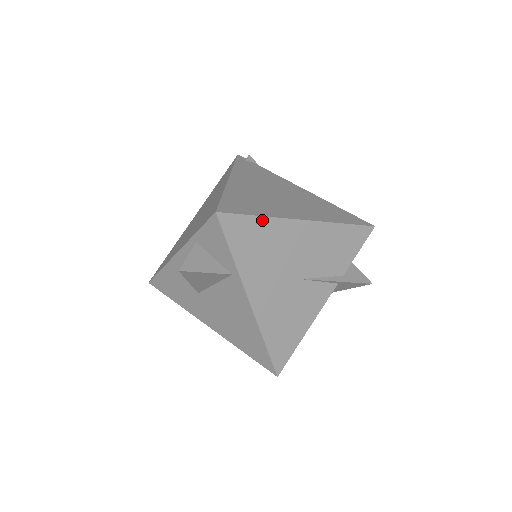
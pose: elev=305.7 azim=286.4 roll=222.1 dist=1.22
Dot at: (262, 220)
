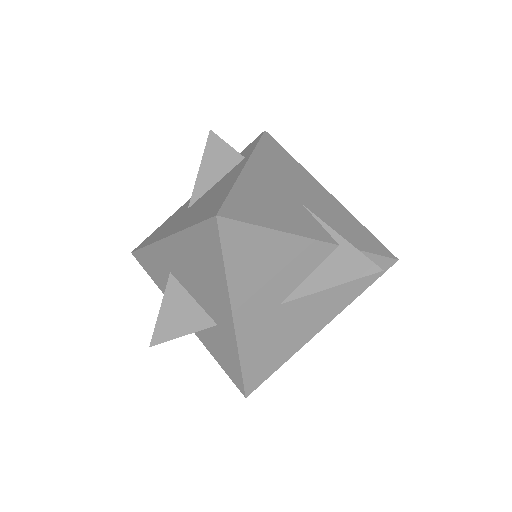
Dot at: (293, 160)
